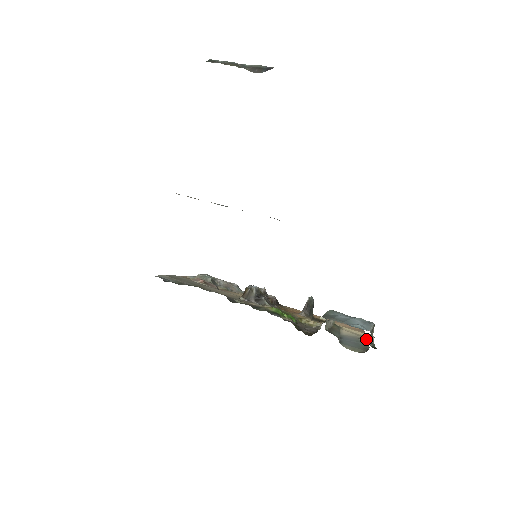
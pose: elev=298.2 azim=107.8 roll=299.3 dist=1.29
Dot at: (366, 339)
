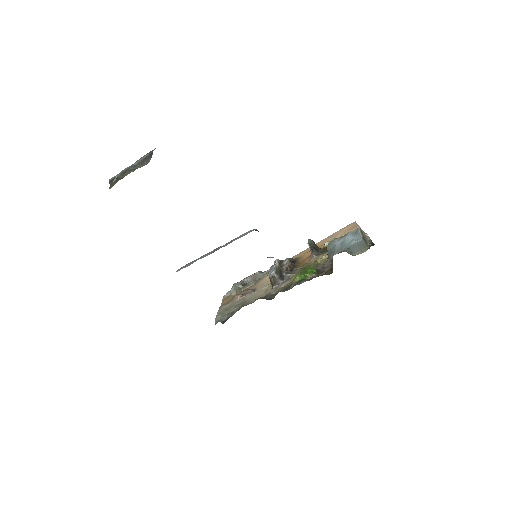
Dot at: occluded
